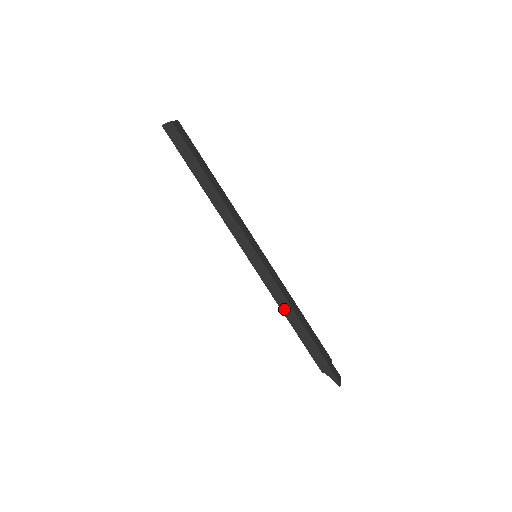
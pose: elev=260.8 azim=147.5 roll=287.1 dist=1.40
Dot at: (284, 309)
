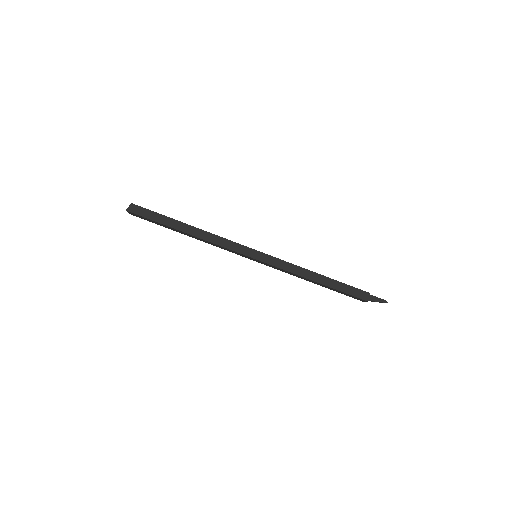
Dot at: (305, 275)
